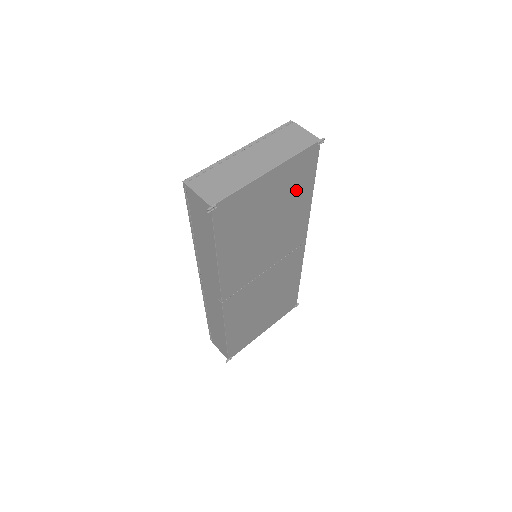
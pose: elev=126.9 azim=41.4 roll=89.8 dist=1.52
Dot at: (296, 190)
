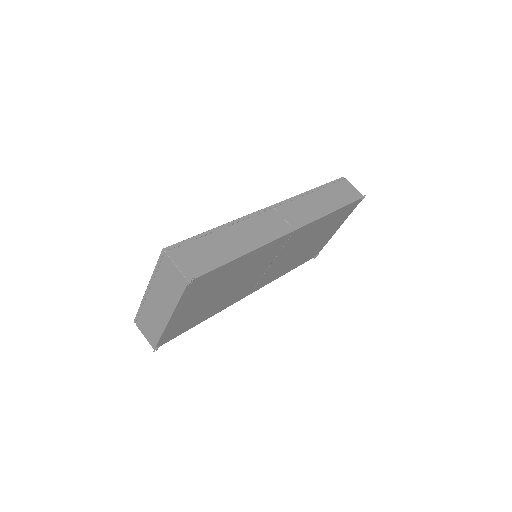
Dot at: (218, 279)
